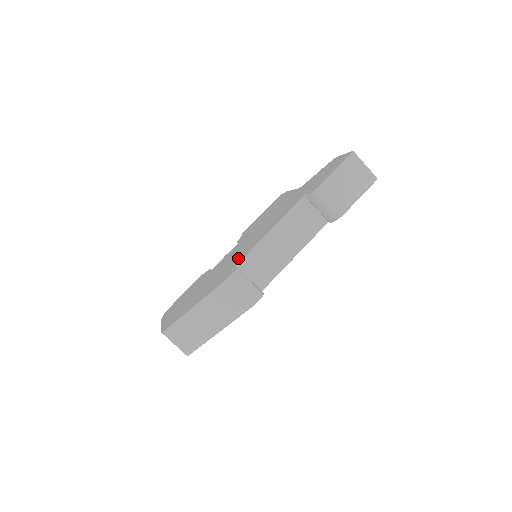
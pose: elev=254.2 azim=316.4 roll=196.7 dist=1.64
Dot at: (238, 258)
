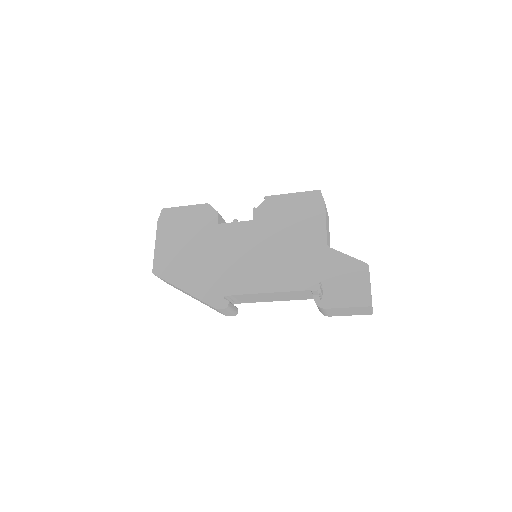
Dot at: (236, 281)
